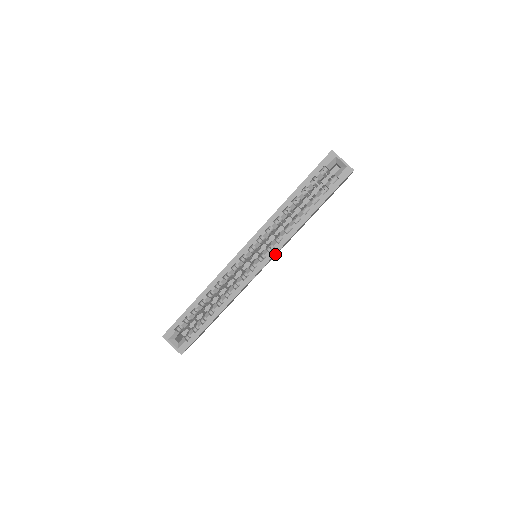
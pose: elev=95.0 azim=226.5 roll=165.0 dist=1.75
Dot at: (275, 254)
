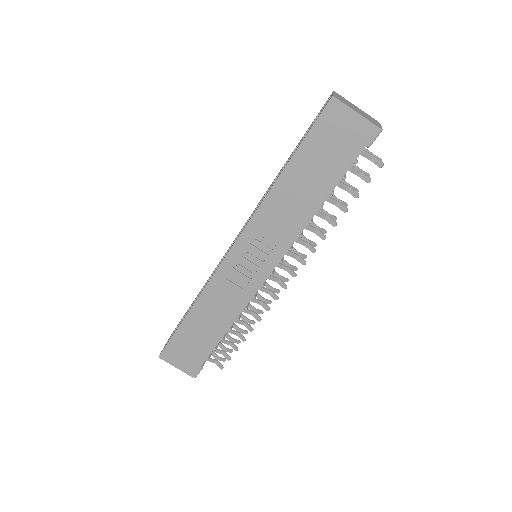
Dot at: (254, 240)
